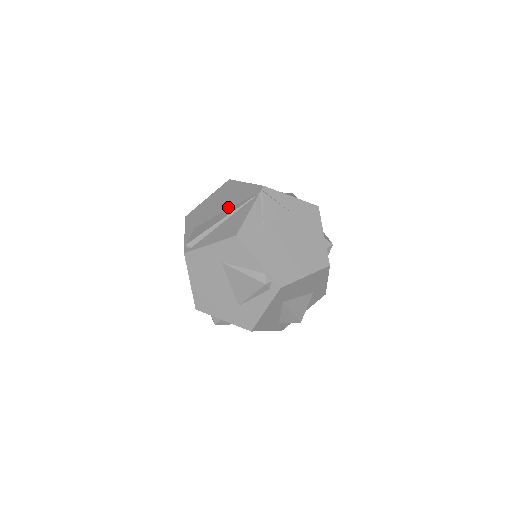
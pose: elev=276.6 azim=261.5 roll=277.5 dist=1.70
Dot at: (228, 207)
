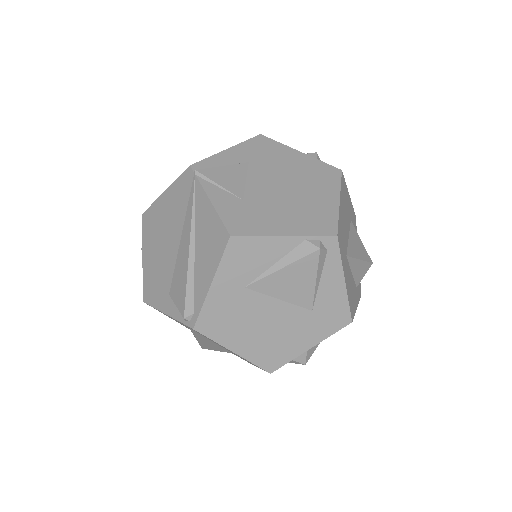
Dot at: (179, 231)
